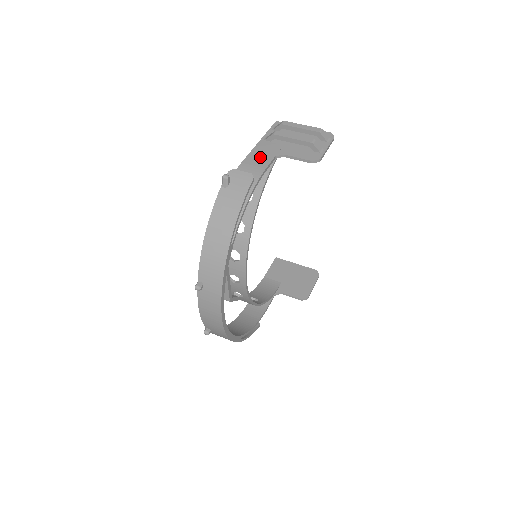
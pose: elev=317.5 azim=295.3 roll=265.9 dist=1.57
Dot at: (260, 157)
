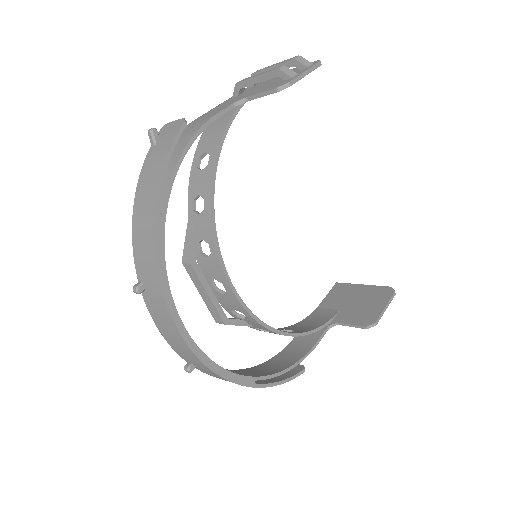
Dot at: (216, 110)
